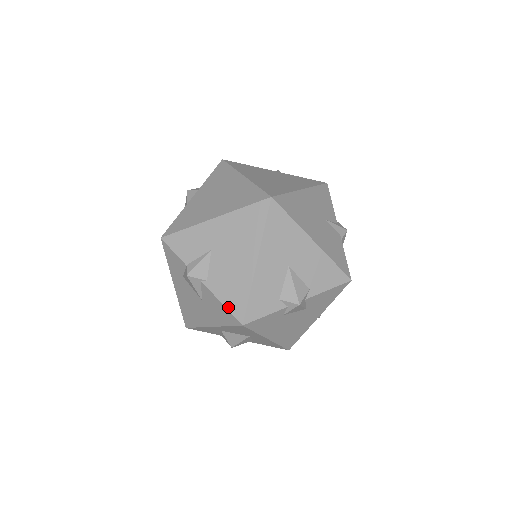
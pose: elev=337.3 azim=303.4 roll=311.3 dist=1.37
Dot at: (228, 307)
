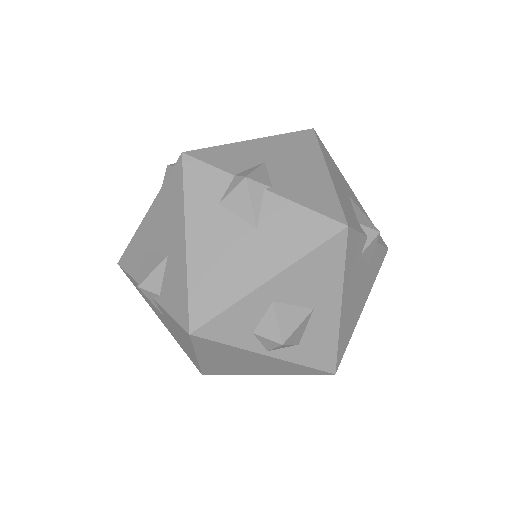
Dot at: (317, 210)
